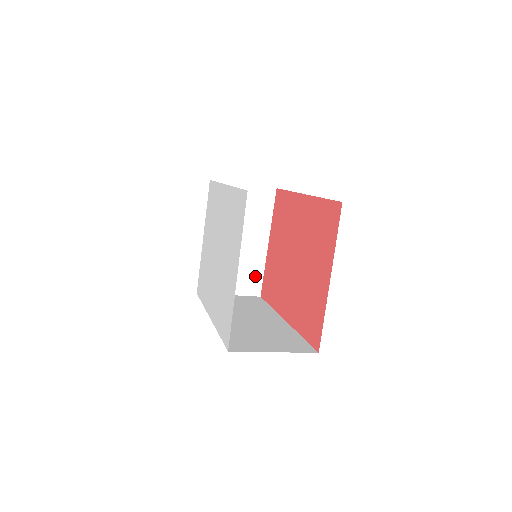
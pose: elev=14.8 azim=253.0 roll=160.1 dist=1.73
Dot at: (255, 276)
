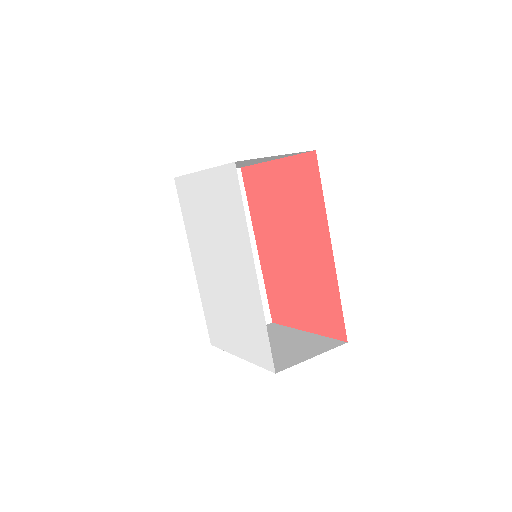
Dot at: occluded
